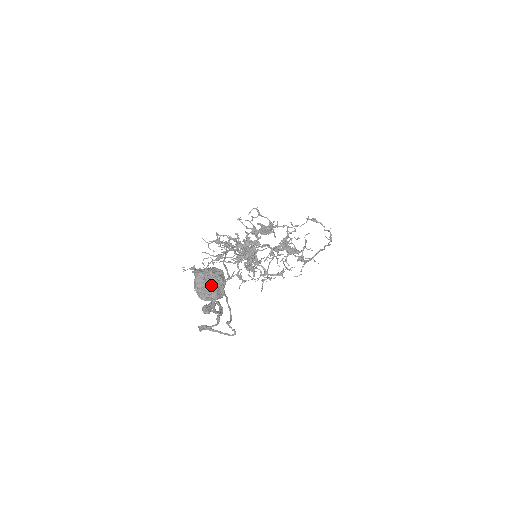
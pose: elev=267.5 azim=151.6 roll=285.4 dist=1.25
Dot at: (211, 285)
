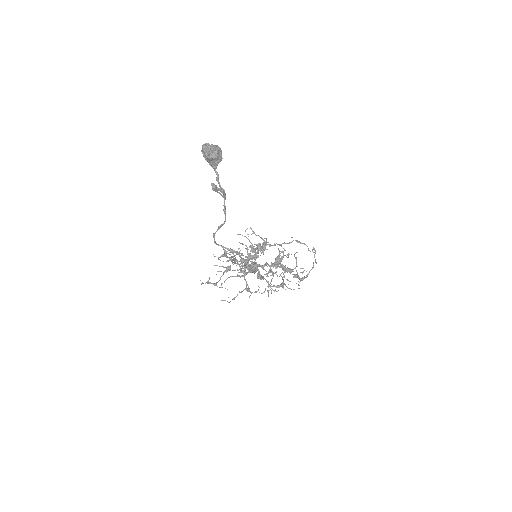
Dot at: (213, 147)
